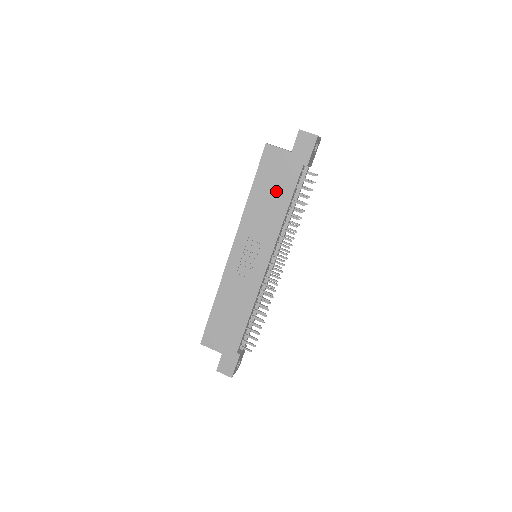
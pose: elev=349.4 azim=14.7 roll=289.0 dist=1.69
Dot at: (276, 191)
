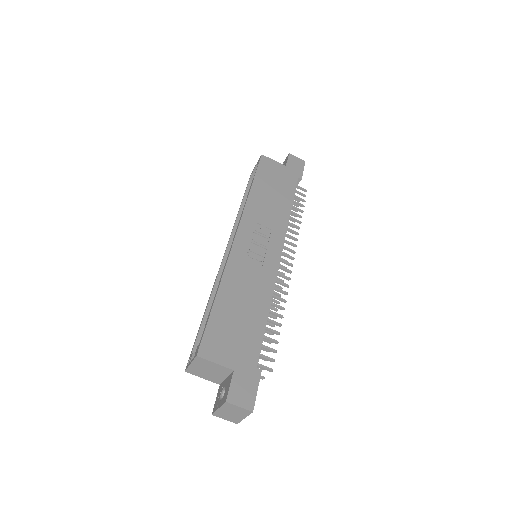
Dot at: (278, 191)
